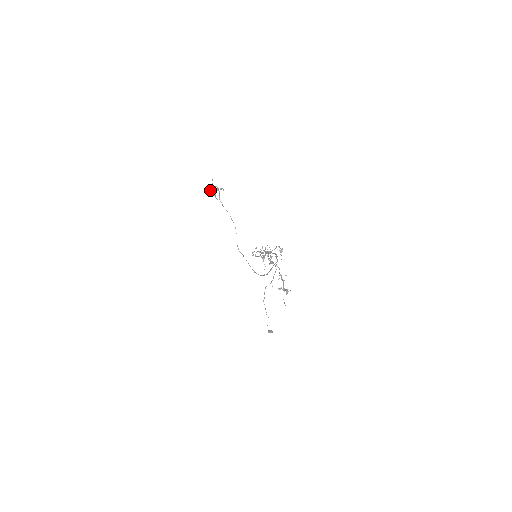
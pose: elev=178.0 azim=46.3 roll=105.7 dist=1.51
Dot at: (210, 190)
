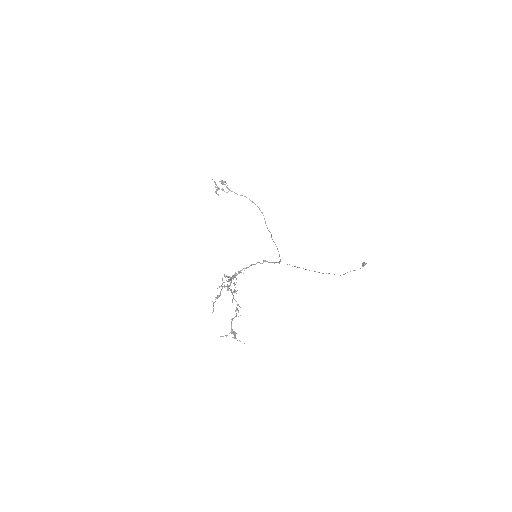
Dot at: (216, 190)
